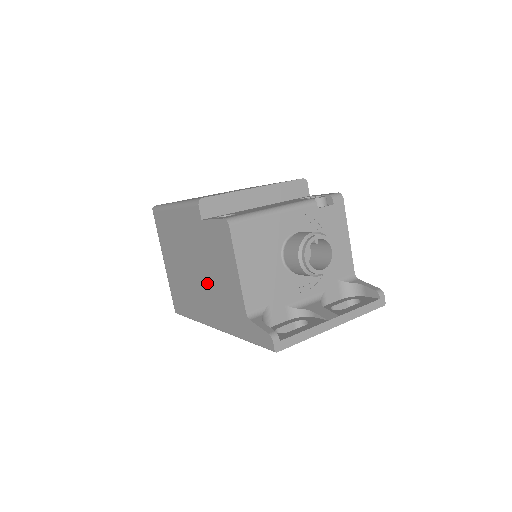
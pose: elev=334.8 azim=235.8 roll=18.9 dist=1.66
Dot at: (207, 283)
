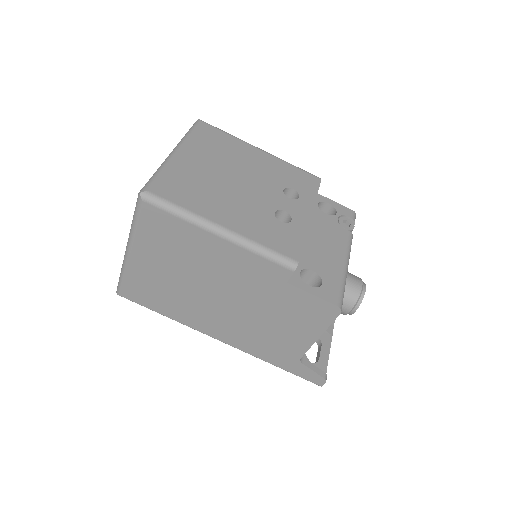
Dot at: (242, 317)
